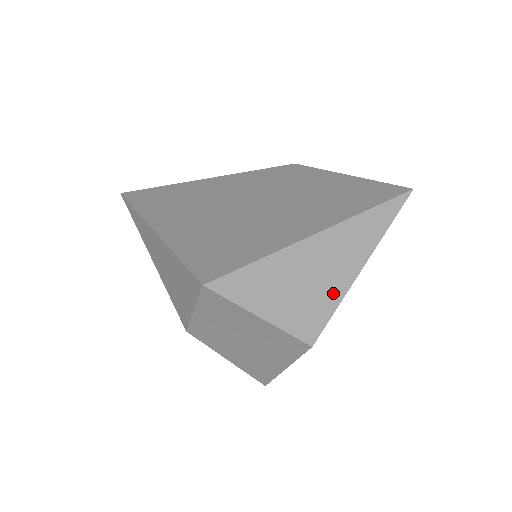
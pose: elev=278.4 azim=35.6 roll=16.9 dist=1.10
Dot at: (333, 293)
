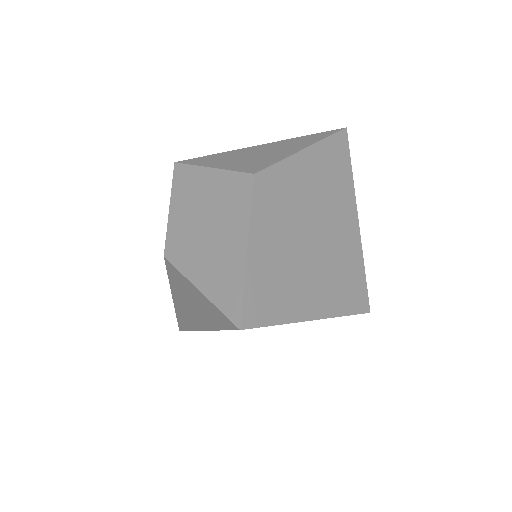
Dot at: (278, 156)
